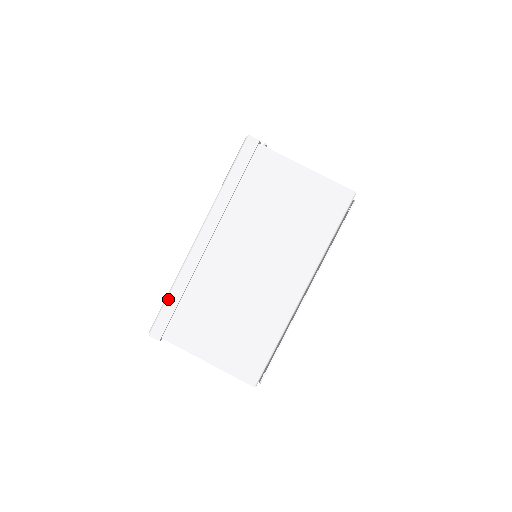
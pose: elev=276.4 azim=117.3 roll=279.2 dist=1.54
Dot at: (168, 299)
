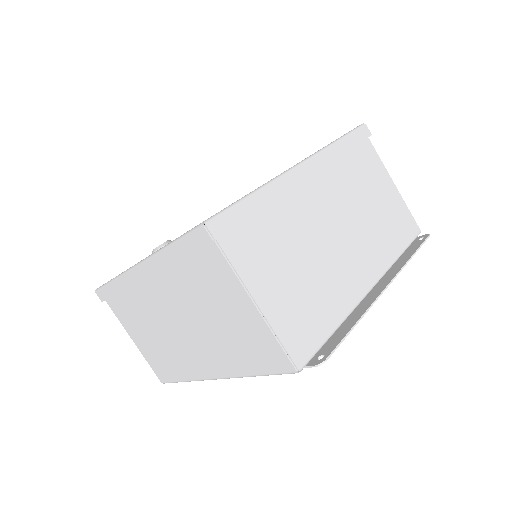
Dot at: (247, 199)
